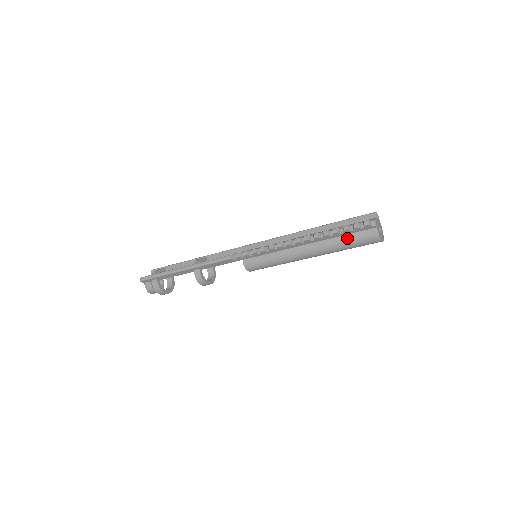
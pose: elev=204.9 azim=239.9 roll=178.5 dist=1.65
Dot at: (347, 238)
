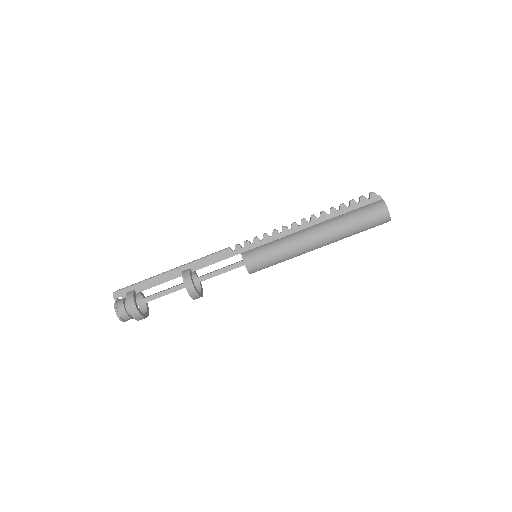
Dot at: (354, 211)
